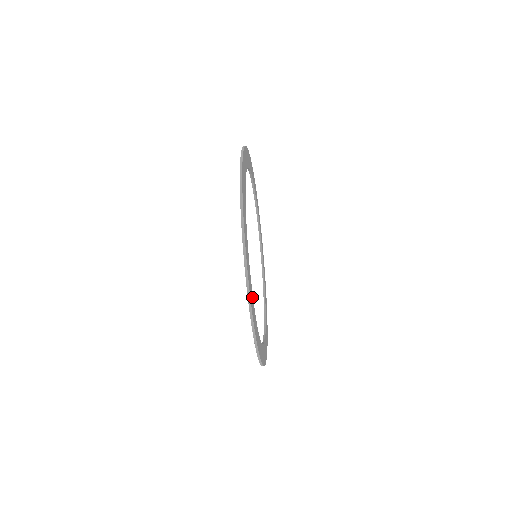
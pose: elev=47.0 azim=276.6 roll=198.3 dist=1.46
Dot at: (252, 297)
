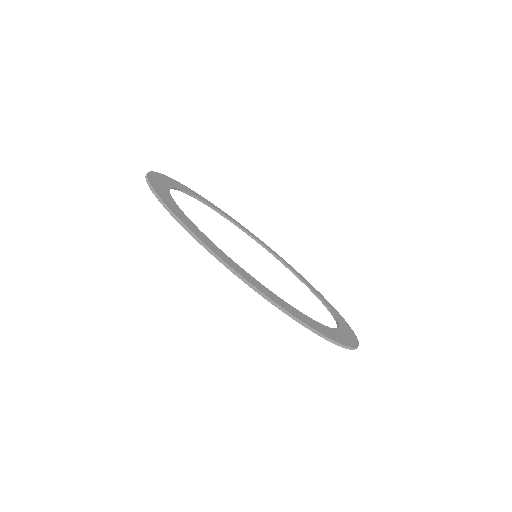
Dot at: (264, 288)
